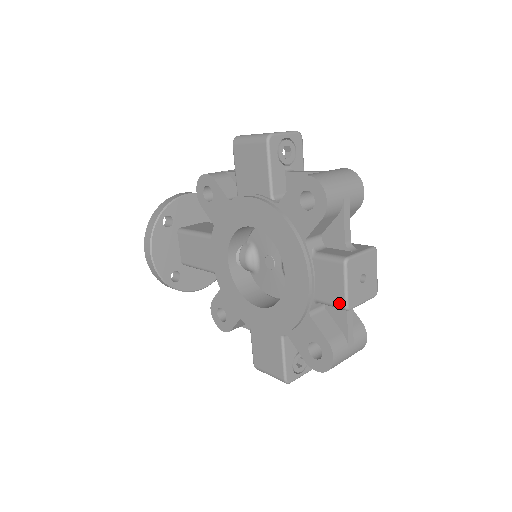
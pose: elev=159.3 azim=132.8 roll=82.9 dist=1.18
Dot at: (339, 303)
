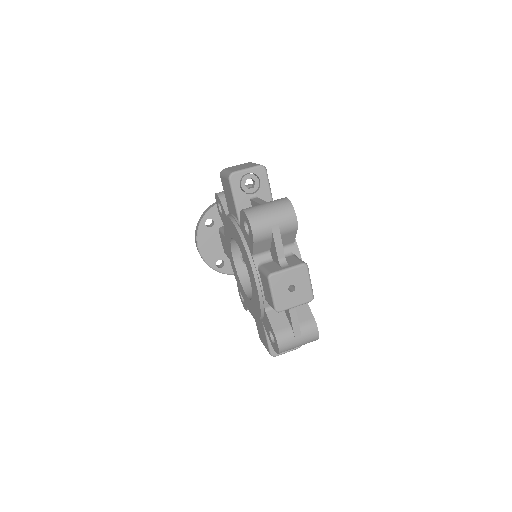
Dot at: (272, 306)
